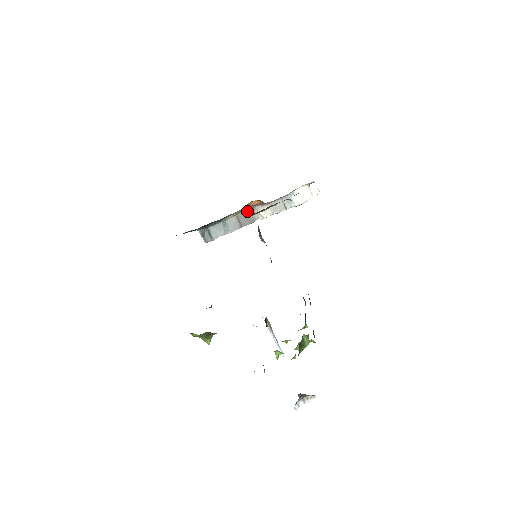
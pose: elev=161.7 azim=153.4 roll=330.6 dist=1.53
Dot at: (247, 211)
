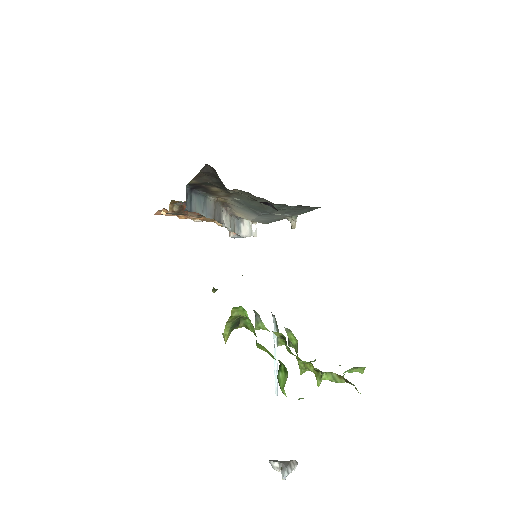
Dot at: (220, 206)
